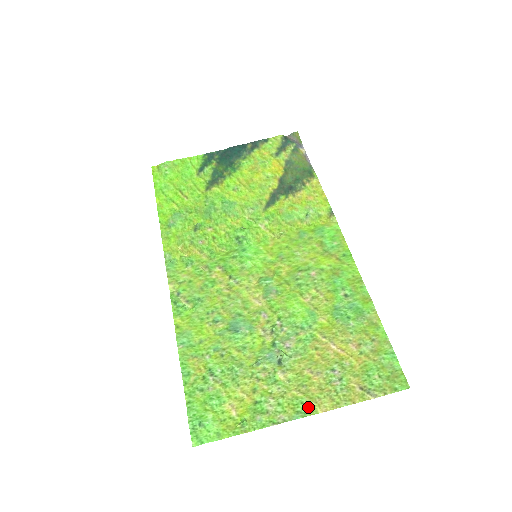
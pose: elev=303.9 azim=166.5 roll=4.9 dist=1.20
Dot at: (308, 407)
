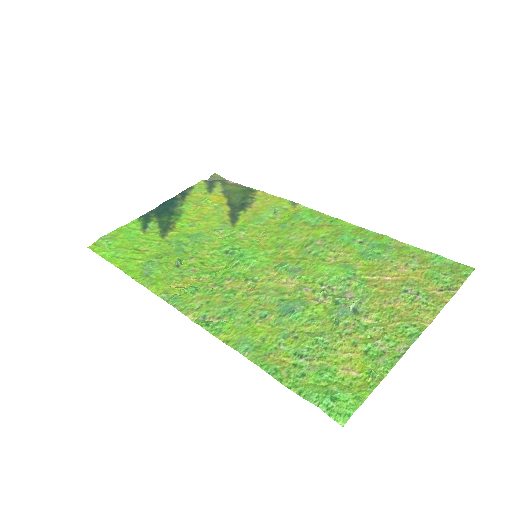
Dot at: (414, 327)
